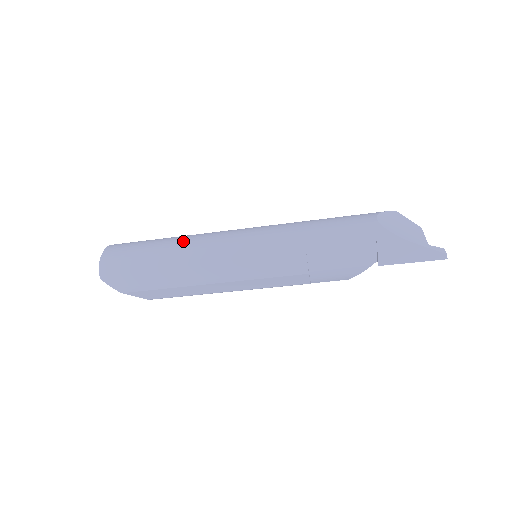
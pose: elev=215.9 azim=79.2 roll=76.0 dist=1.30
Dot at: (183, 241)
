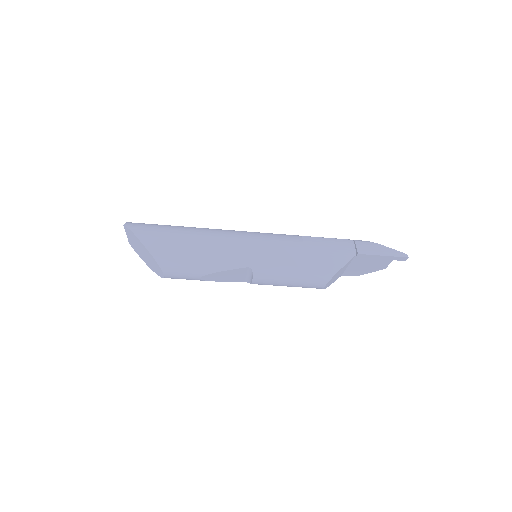
Dot at: occluded
